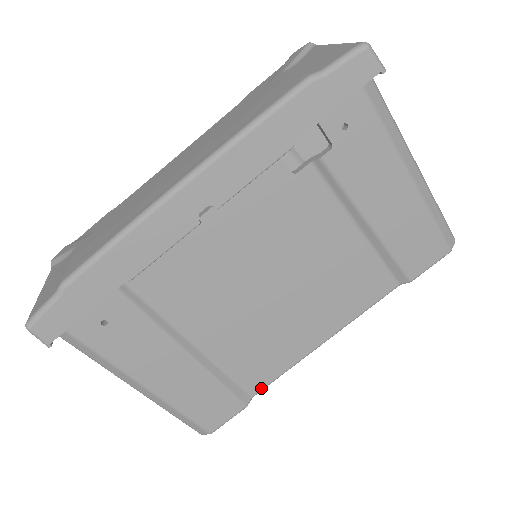
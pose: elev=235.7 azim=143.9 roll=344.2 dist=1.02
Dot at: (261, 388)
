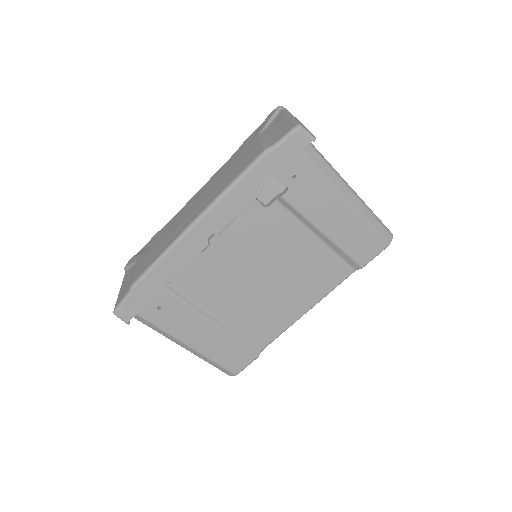
Dot at: (267, 344)
